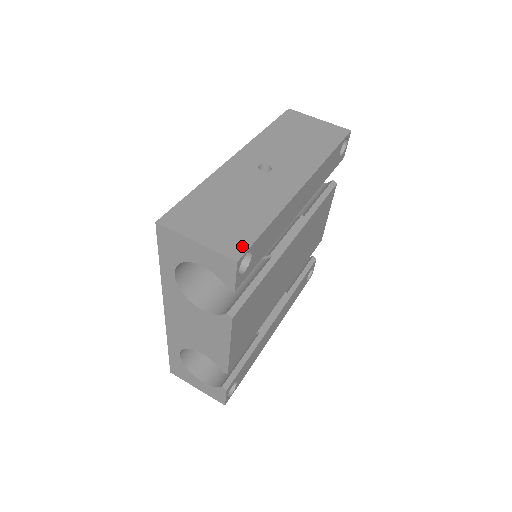
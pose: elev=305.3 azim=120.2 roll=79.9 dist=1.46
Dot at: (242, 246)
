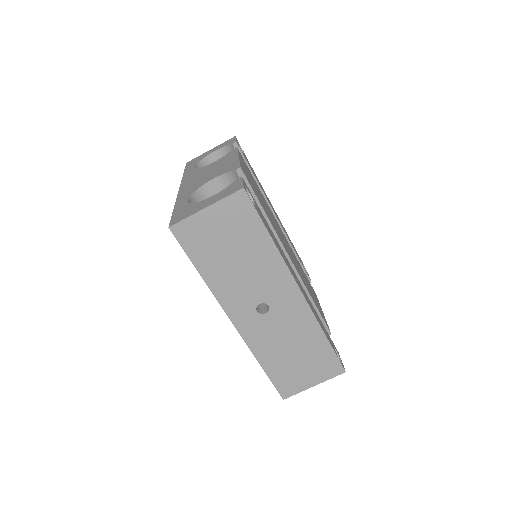
Dot at: (336, 364)
